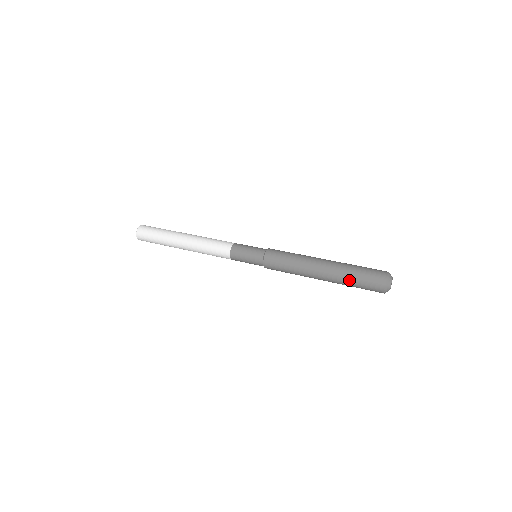
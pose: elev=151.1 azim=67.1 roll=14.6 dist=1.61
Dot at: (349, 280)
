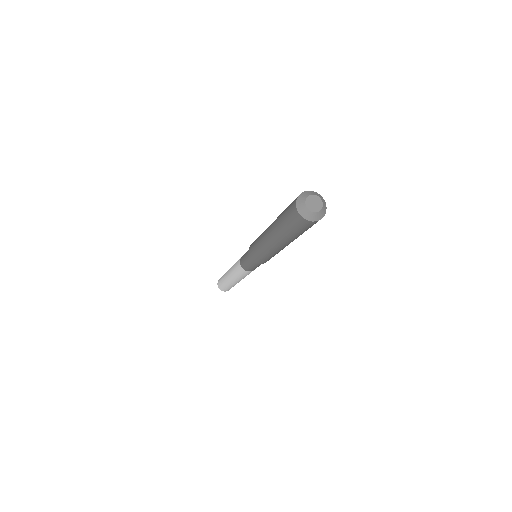
Dot at: (281, 227)
